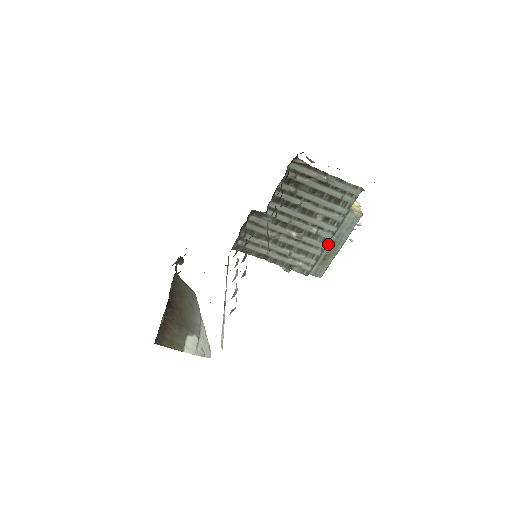
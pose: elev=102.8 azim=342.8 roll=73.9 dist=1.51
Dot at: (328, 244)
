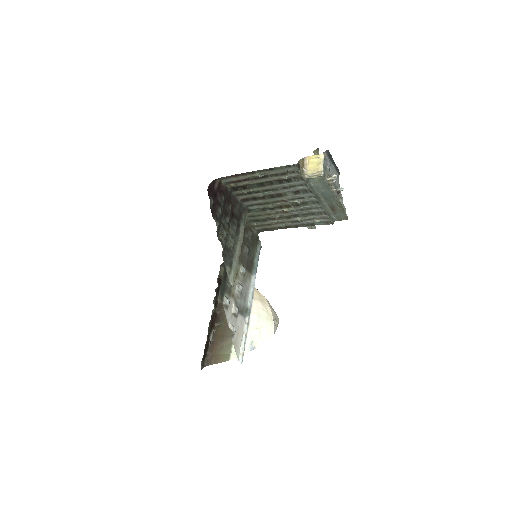
Dot at: (322, 202)
